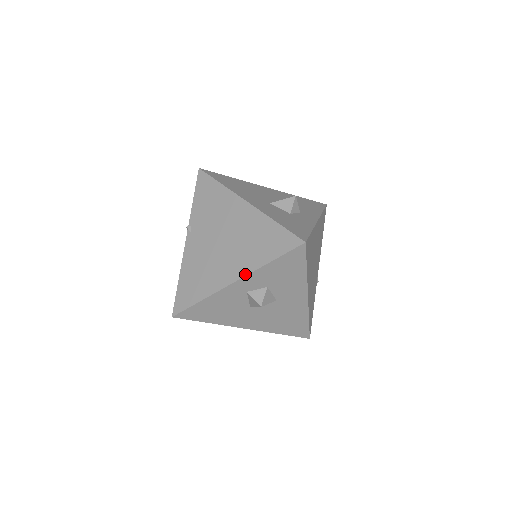
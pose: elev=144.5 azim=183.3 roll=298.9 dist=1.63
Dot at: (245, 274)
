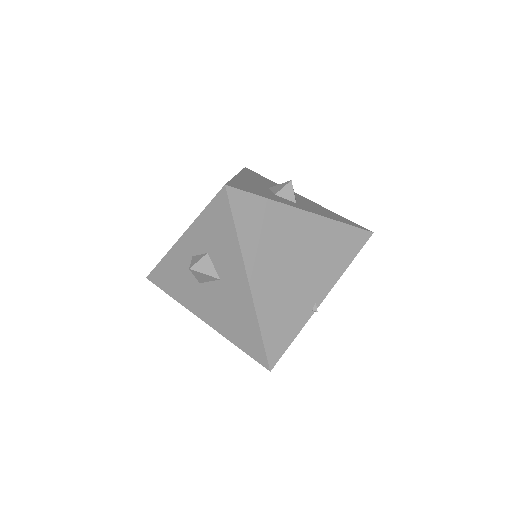
Dot at: (188, 228)
